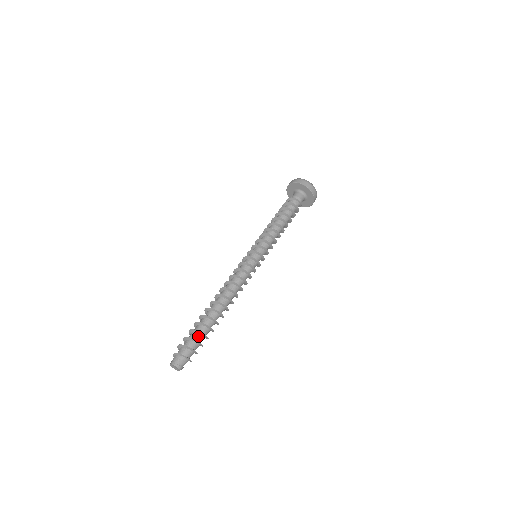
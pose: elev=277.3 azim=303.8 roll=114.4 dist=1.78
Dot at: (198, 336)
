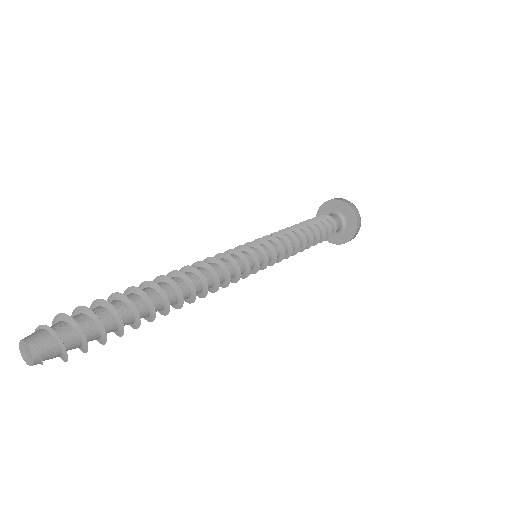
Dot at: (111, 324)
